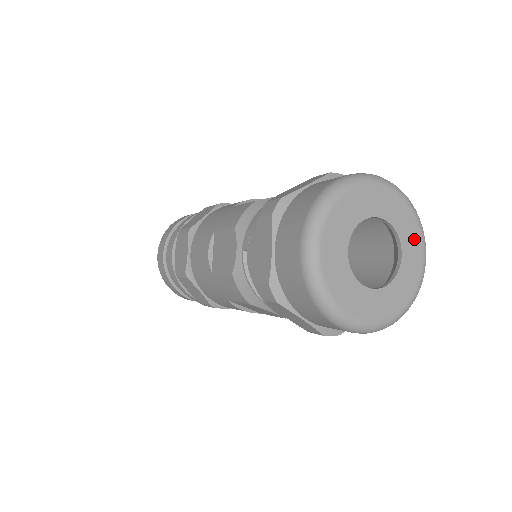
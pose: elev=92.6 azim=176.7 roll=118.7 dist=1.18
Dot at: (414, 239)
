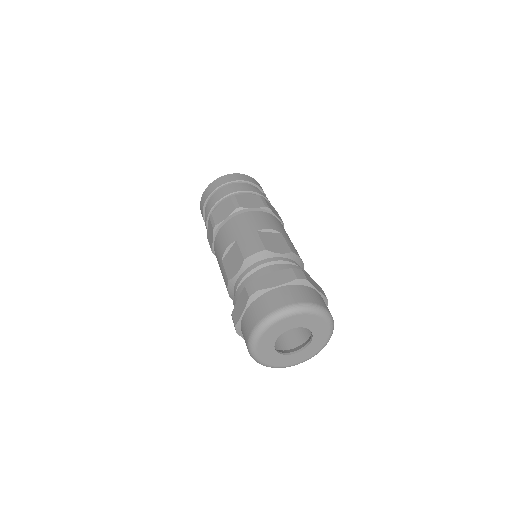
Dot at: (312, 320)
